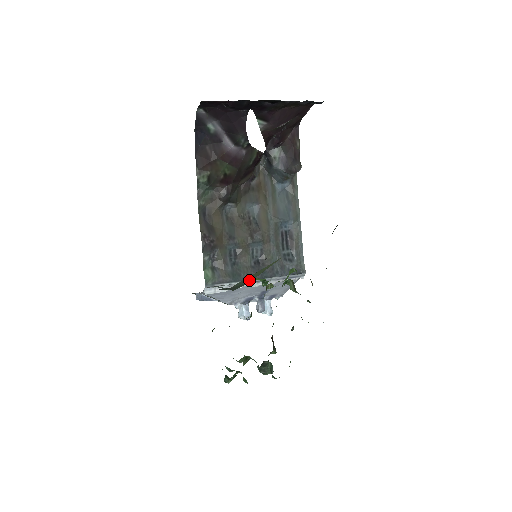
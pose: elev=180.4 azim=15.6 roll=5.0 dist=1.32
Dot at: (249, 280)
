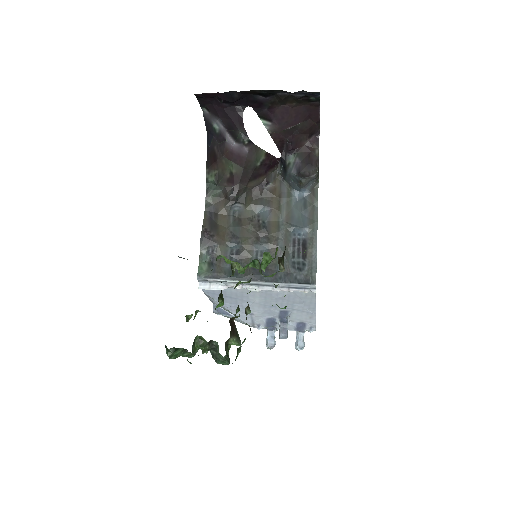
Dot at: occluded
